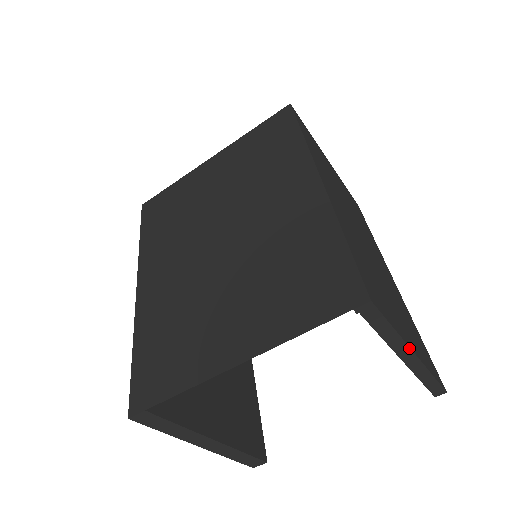
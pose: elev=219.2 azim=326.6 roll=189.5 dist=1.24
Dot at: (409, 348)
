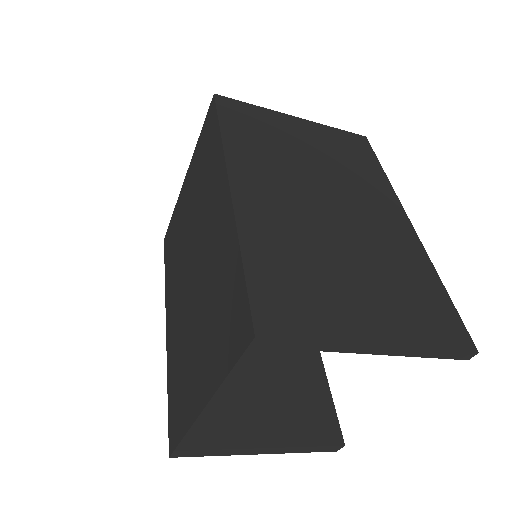
Dot at: (363, 345)
